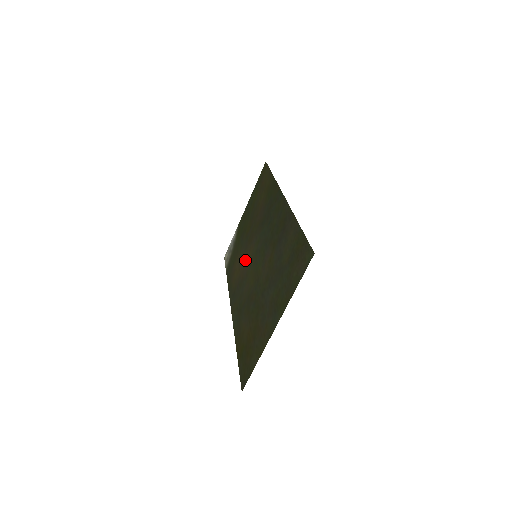
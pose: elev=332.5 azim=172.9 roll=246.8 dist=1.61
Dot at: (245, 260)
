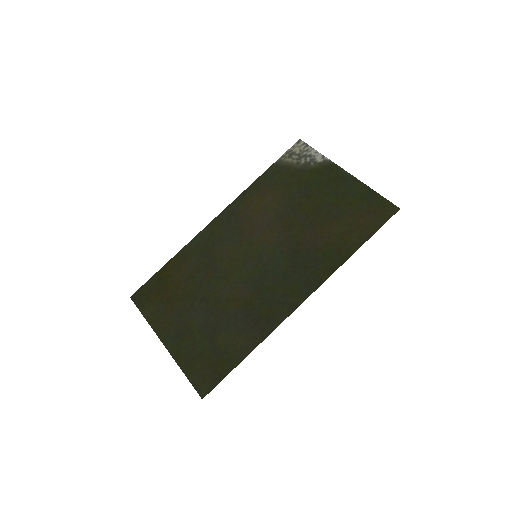
Dot at: (263, 225)
